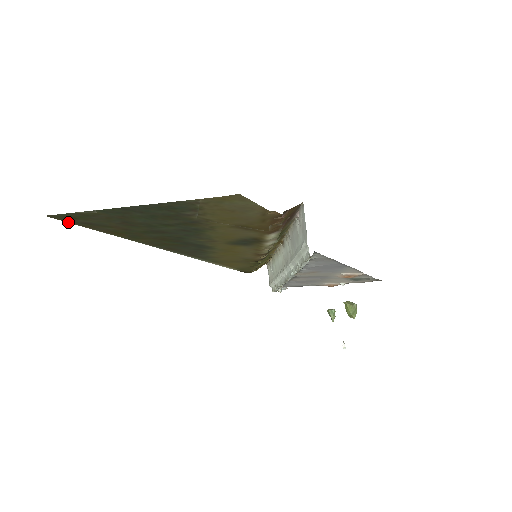
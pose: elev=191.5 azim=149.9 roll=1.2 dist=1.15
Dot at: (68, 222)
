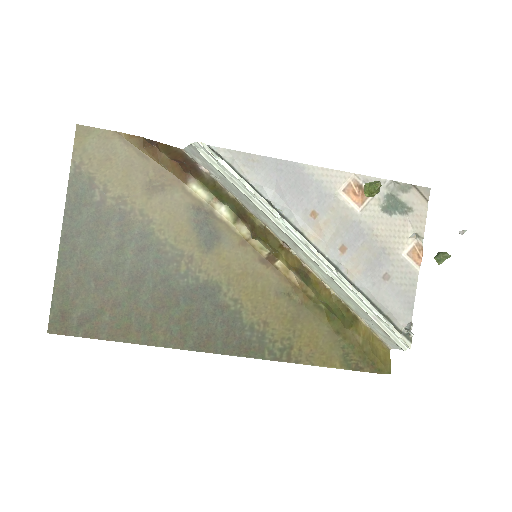
Dot at: occluded
